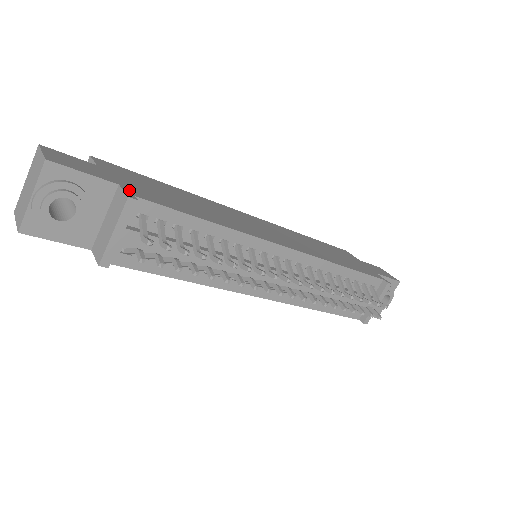
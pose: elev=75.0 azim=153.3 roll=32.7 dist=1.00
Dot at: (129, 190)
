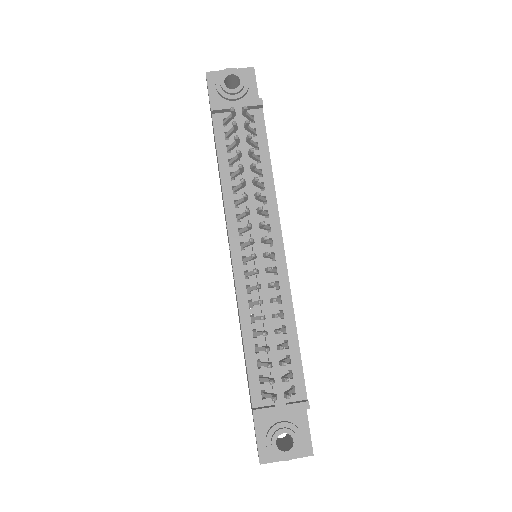
Dot at: occluded
